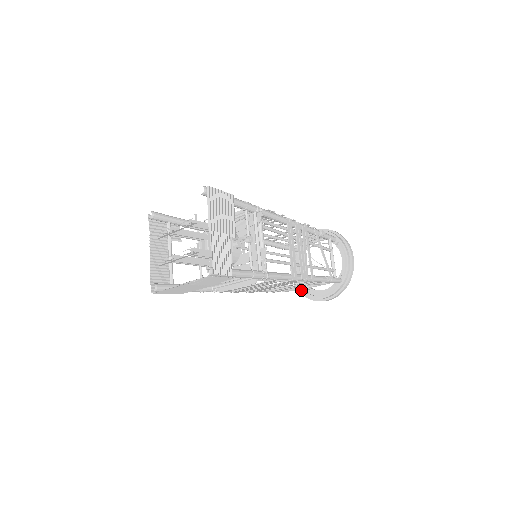
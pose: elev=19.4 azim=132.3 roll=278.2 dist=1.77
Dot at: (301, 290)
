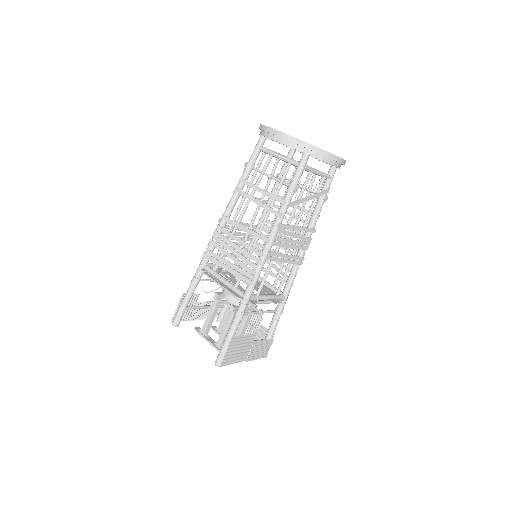
Dot at: occluded
